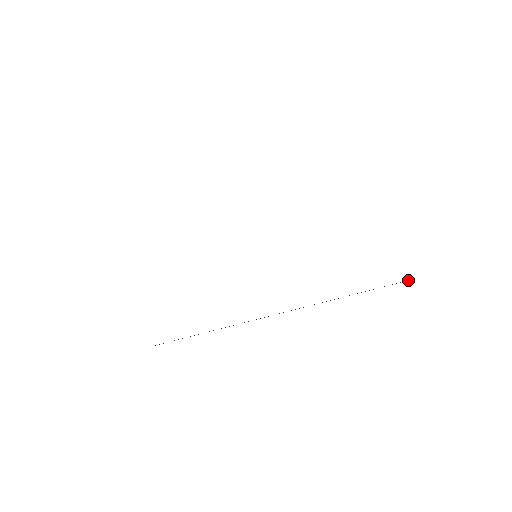
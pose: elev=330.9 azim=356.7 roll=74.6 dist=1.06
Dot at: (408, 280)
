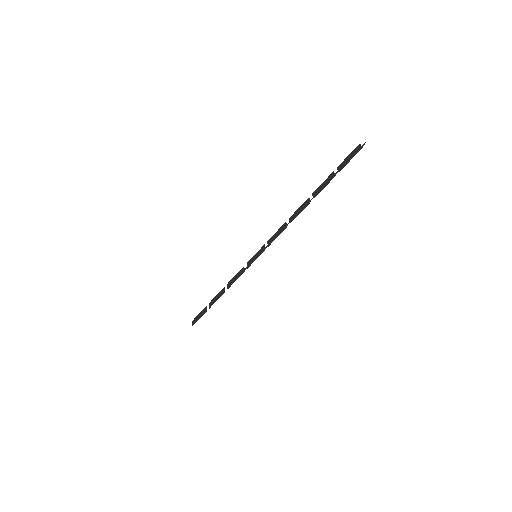
Dot at: occluded
